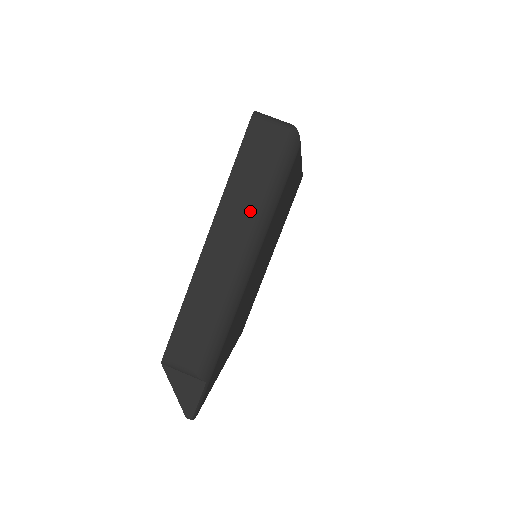
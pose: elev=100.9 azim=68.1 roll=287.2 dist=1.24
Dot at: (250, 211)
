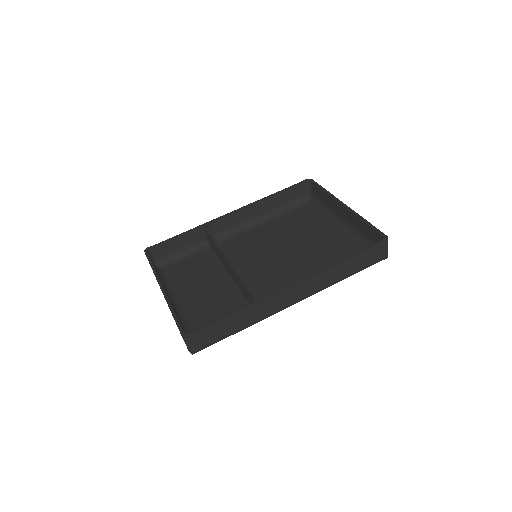
Dot at: occluded
